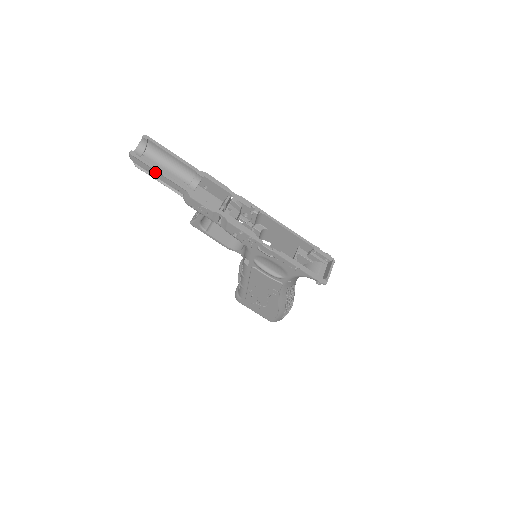
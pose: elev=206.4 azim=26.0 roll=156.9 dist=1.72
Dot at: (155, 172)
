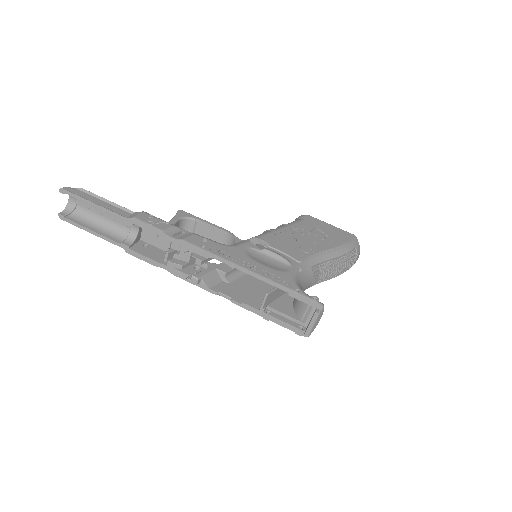
Dot at: (89, 230)
